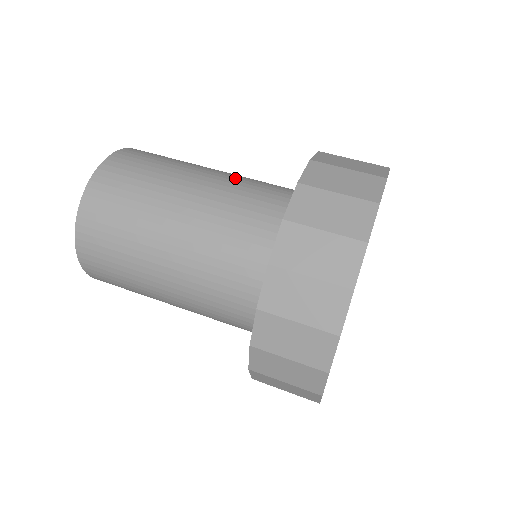
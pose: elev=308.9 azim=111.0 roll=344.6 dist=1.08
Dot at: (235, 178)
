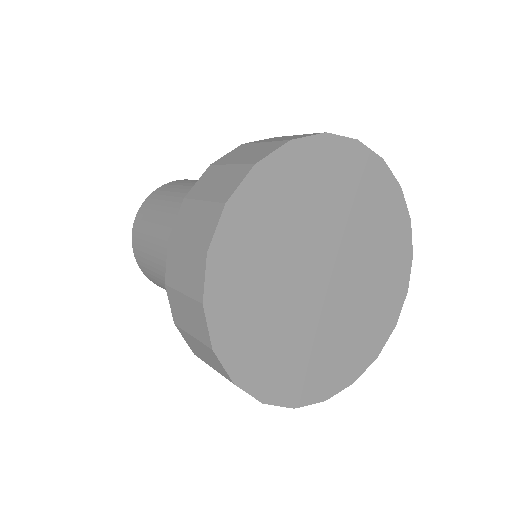
Dot at: occluded
